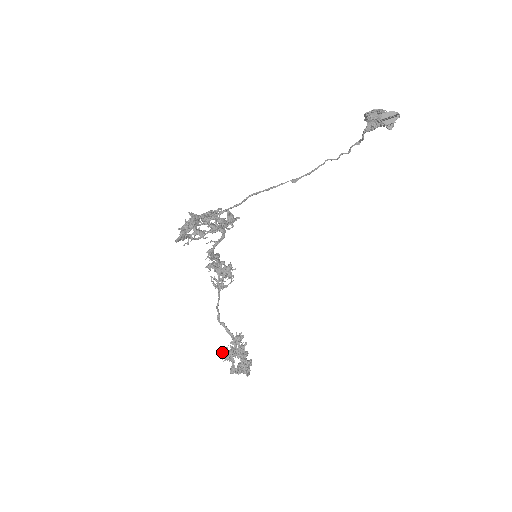
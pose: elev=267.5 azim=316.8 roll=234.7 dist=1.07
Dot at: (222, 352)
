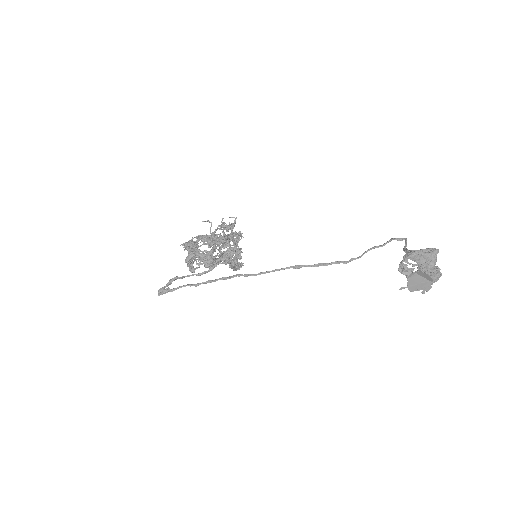
Dot at: occluded
